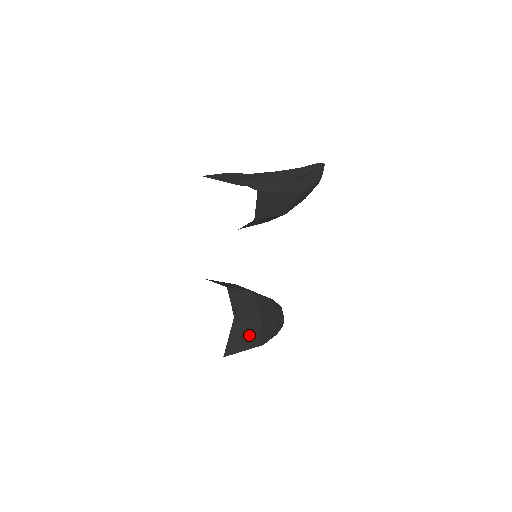
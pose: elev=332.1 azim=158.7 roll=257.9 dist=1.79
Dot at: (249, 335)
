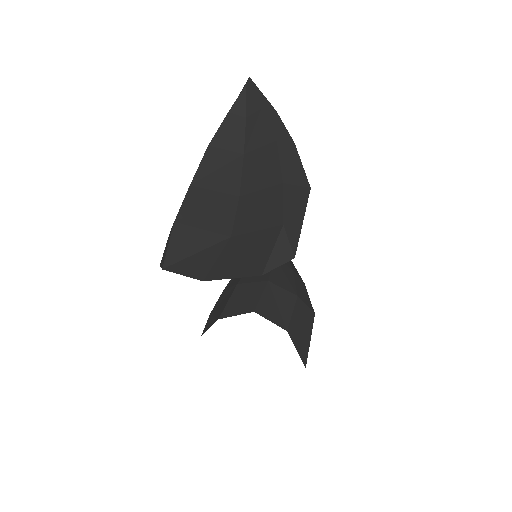
Dot at: (304, 324)
